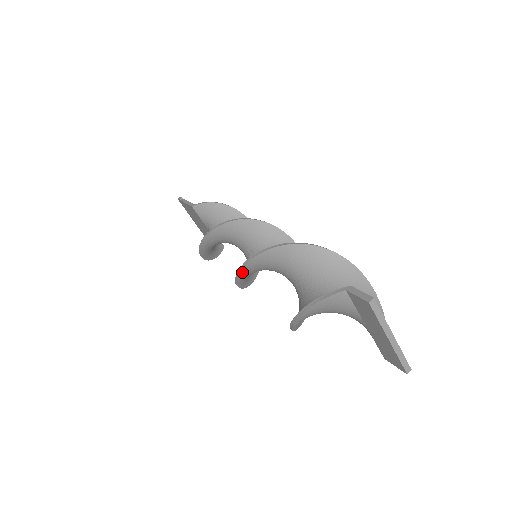
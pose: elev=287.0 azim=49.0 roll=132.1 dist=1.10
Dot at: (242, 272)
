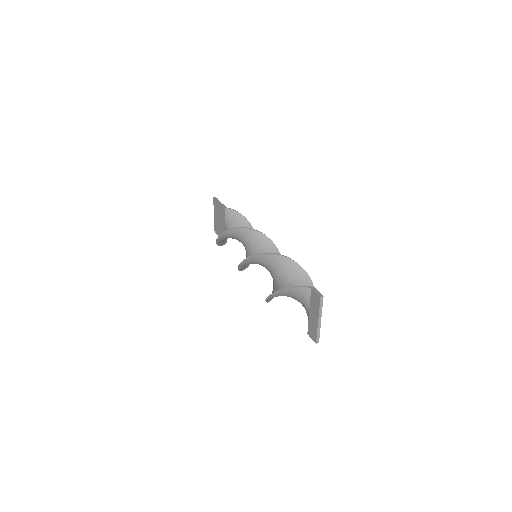
Dot at: (250, 259)
